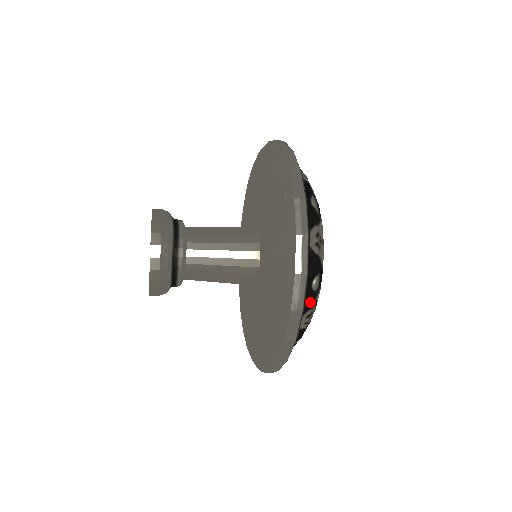
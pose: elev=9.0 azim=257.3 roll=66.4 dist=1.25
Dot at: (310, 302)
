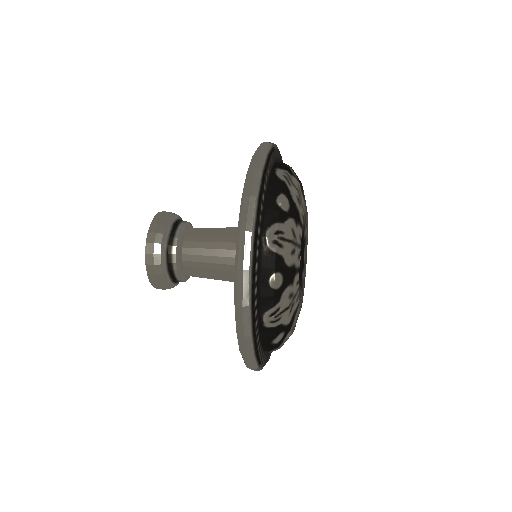
Dot at: (270, 300)
